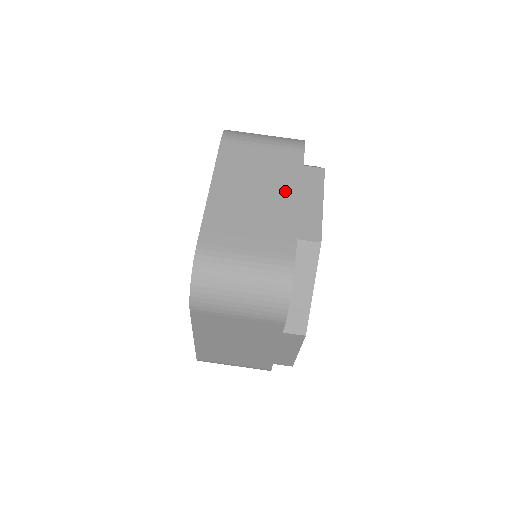
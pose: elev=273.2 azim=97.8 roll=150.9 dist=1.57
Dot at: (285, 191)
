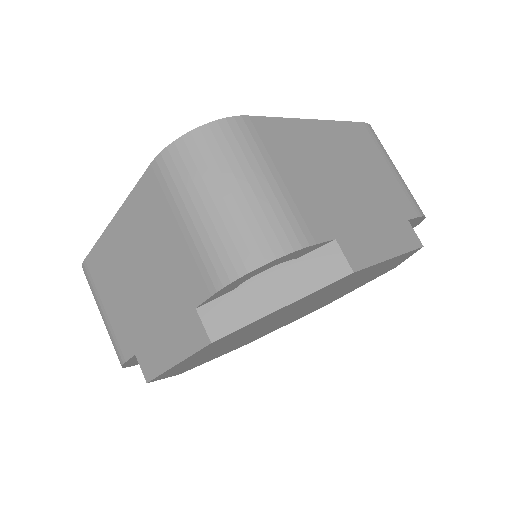
Dot at: (371, 206)
